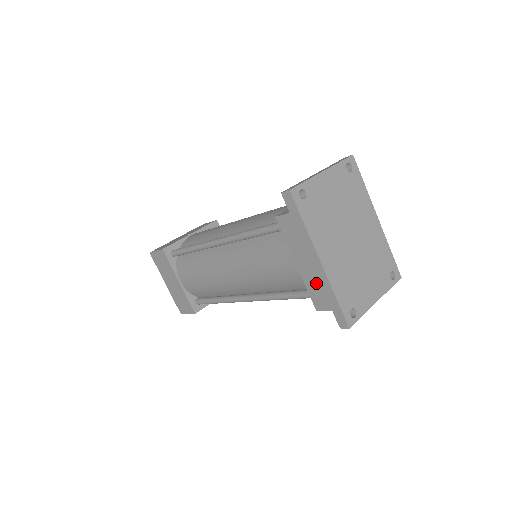
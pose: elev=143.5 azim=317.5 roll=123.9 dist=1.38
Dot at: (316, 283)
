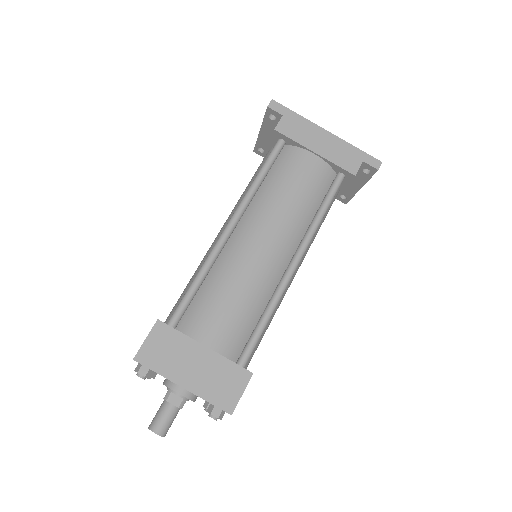
Dot at: (337, 151)
